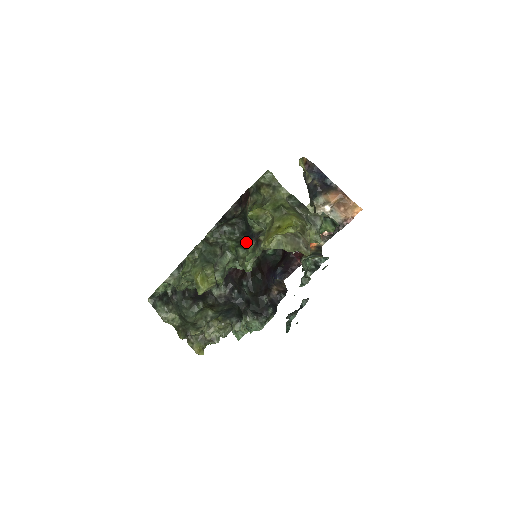
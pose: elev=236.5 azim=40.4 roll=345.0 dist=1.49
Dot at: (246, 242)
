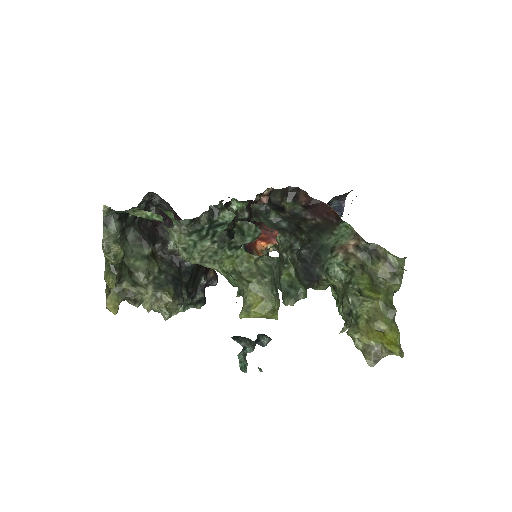
Dot at: (304, 278)
